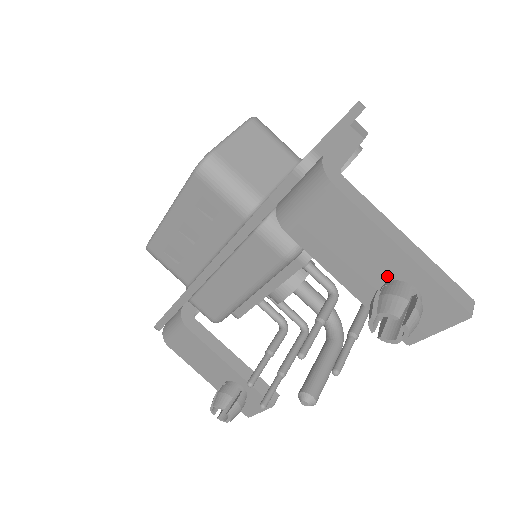
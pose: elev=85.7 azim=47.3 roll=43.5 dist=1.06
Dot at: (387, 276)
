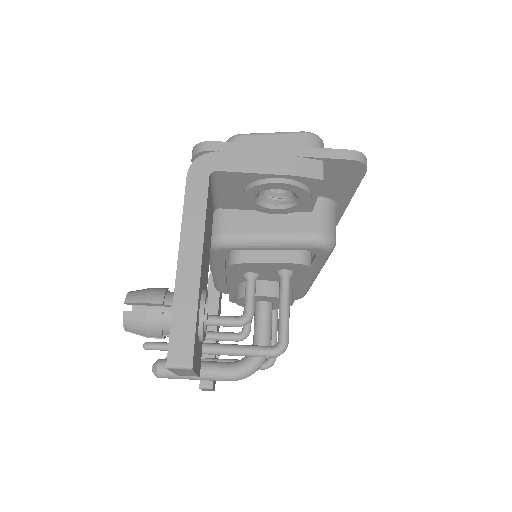
Dot at: occluded
